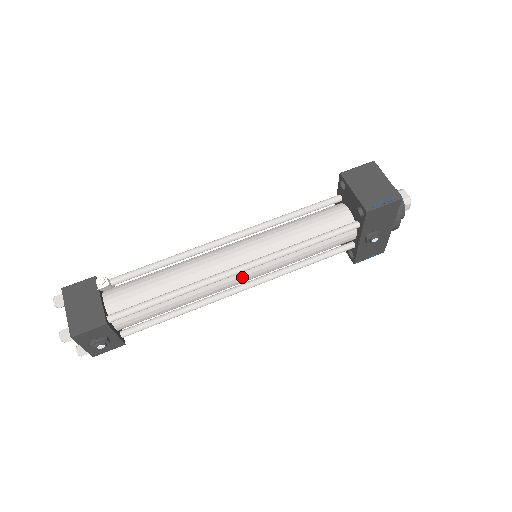
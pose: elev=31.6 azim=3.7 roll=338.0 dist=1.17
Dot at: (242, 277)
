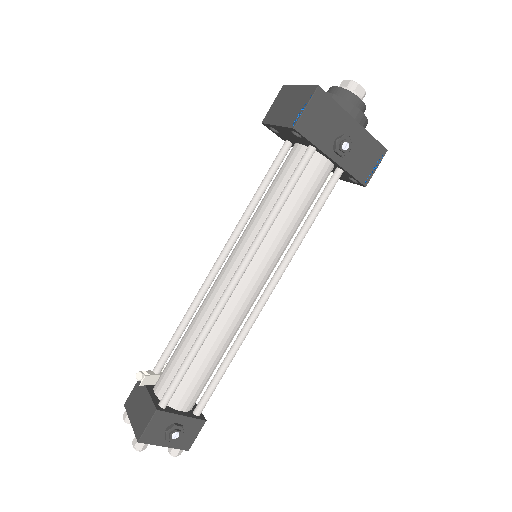
Dot at: (250, 284)
